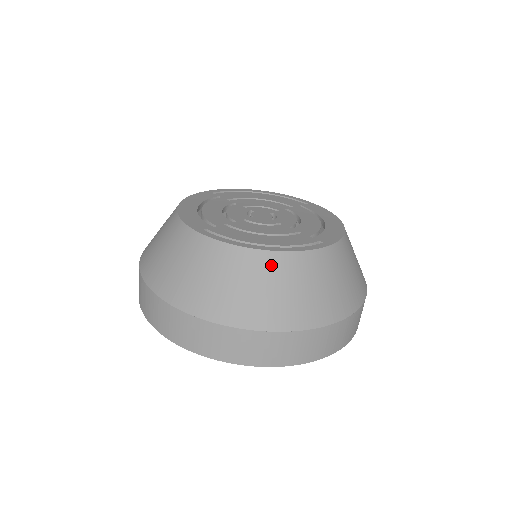
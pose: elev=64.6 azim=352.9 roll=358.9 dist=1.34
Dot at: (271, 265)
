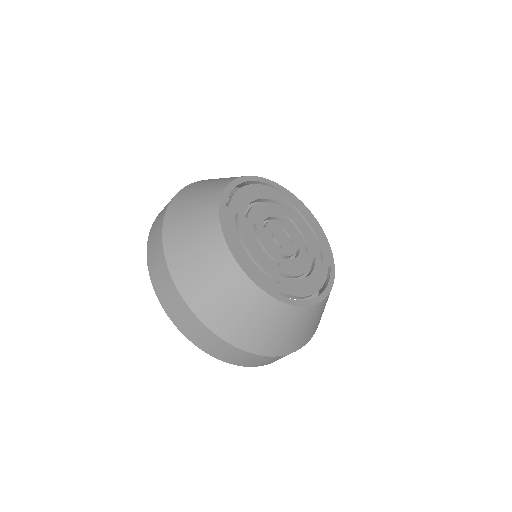
Dot at: (320, 309)
